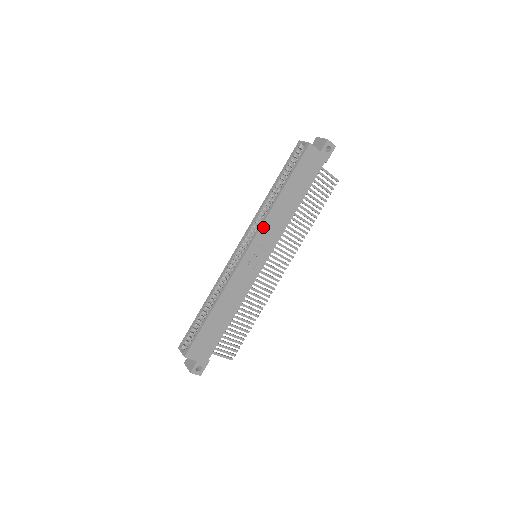
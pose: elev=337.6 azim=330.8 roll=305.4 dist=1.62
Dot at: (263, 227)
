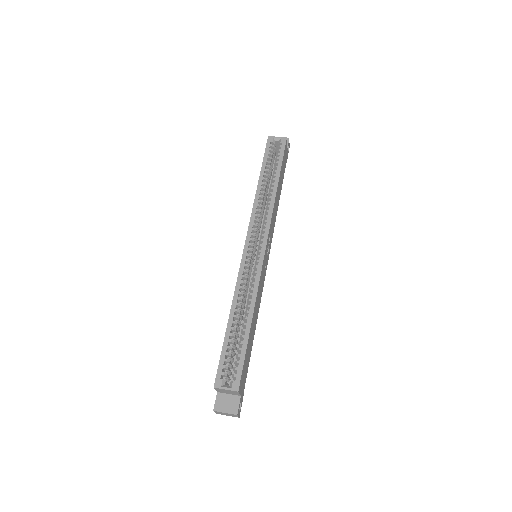
Dot at: (271, 219)
